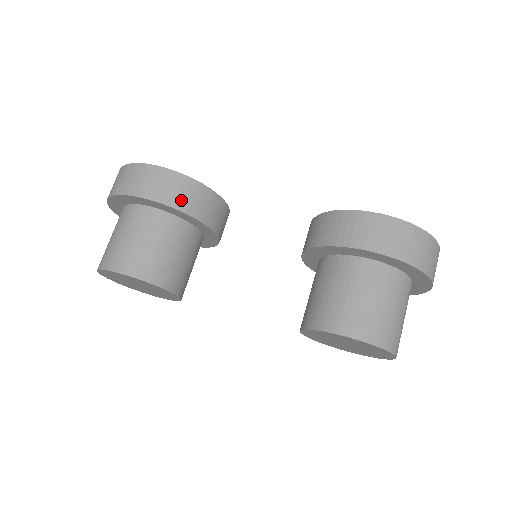
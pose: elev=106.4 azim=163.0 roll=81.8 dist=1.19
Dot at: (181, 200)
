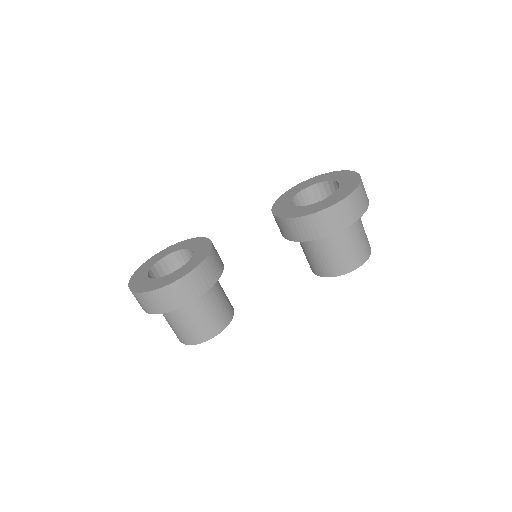
Dot at: (203, 285)
